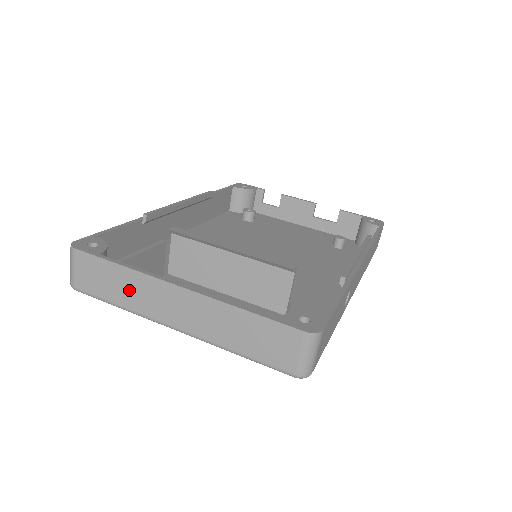
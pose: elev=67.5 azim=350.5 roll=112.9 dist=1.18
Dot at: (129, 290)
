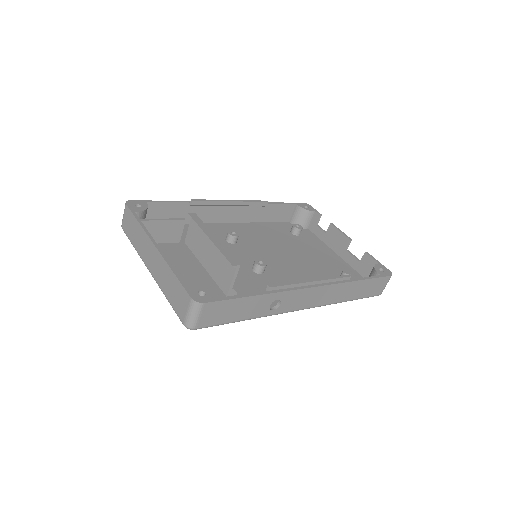
Dot at: (138, 238)
